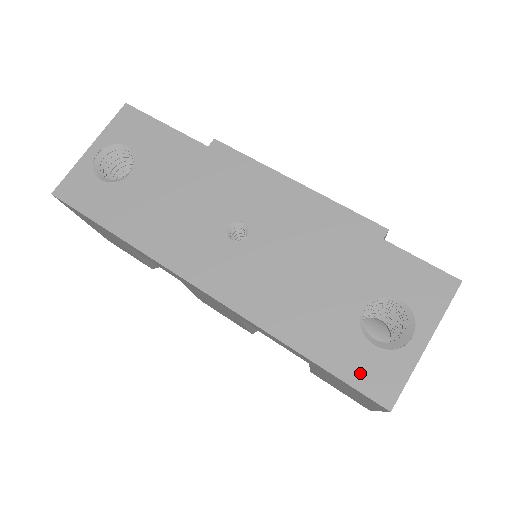
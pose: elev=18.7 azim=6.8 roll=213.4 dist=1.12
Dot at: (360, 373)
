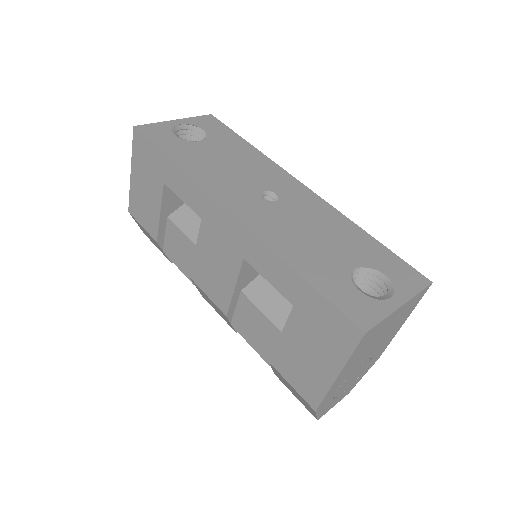
Dot at: (345, 302)
